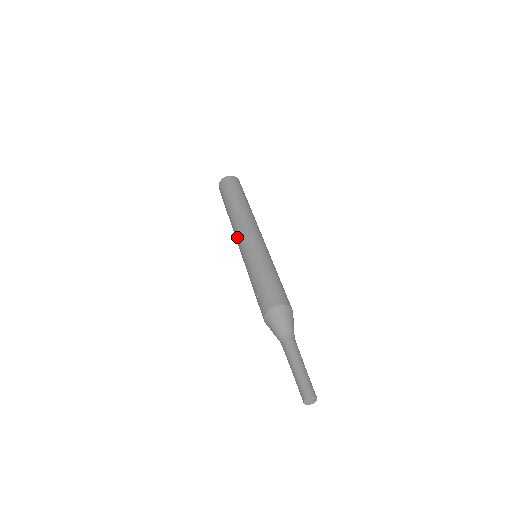
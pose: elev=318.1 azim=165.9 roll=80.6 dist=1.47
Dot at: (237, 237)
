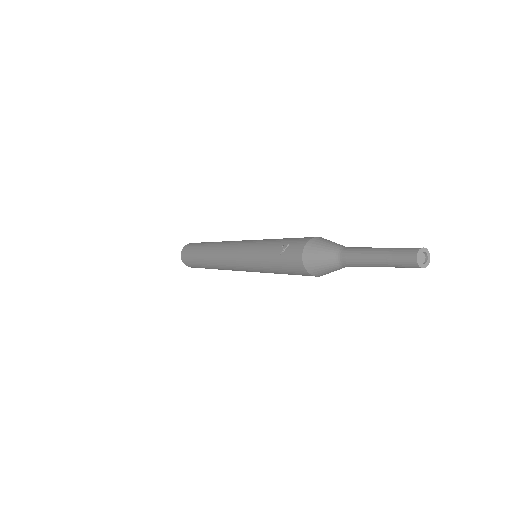
Dot at: (227, 247)
